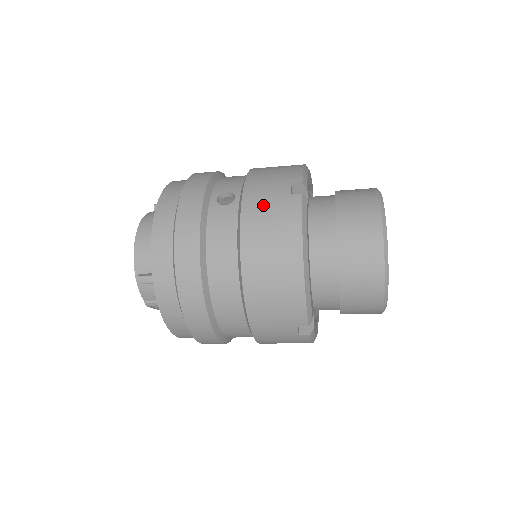
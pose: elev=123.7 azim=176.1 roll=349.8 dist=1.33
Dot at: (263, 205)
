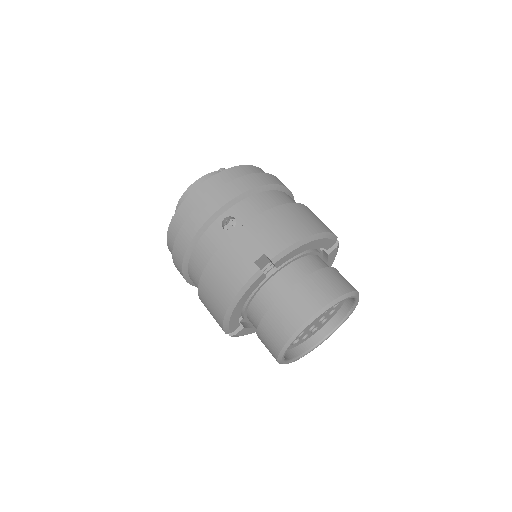
Dot at: (235, 254)
